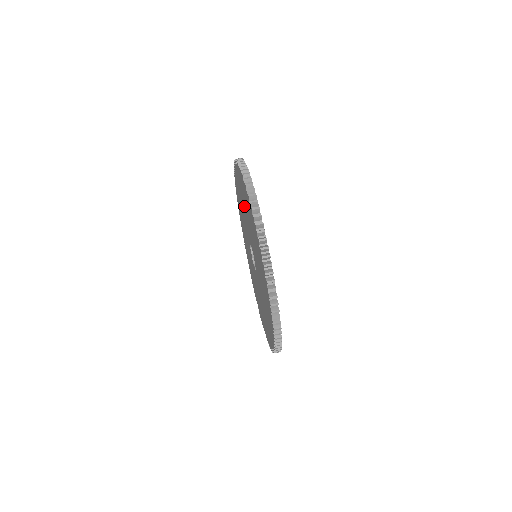
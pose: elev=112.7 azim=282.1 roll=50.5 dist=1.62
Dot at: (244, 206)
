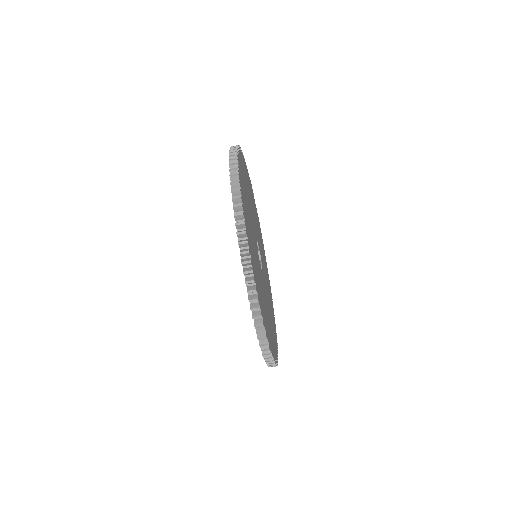
Dot at: occluded
